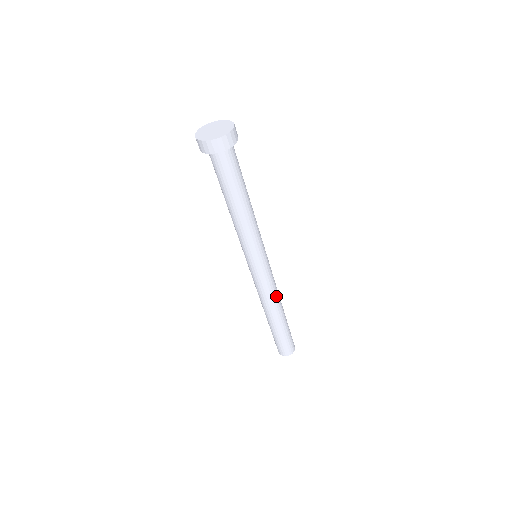
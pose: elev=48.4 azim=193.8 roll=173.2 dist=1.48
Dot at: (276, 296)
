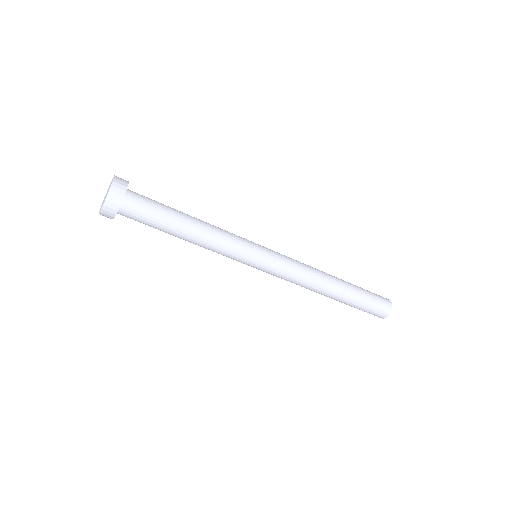
Dot at: (312, 275)
